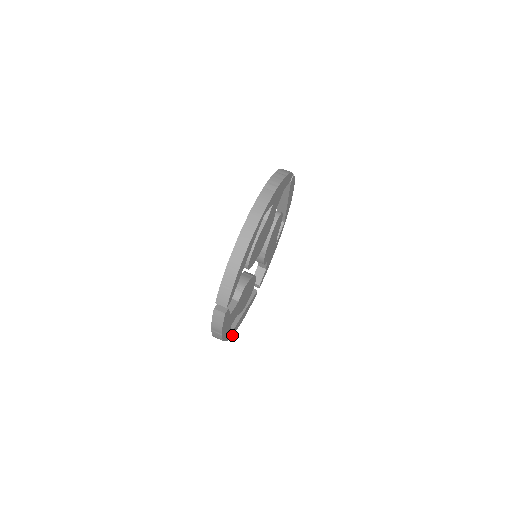
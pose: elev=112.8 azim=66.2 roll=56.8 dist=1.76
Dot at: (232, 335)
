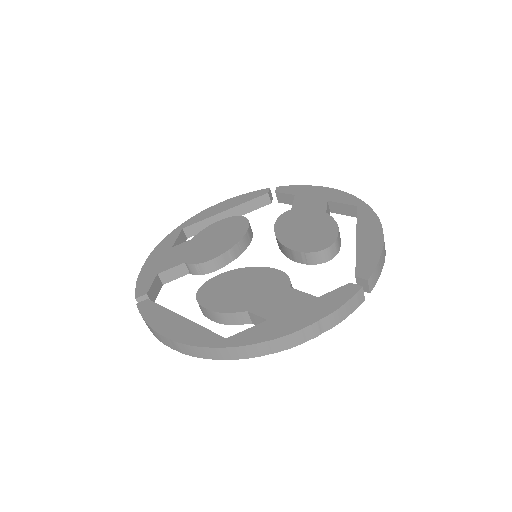
Dot at: occluded
